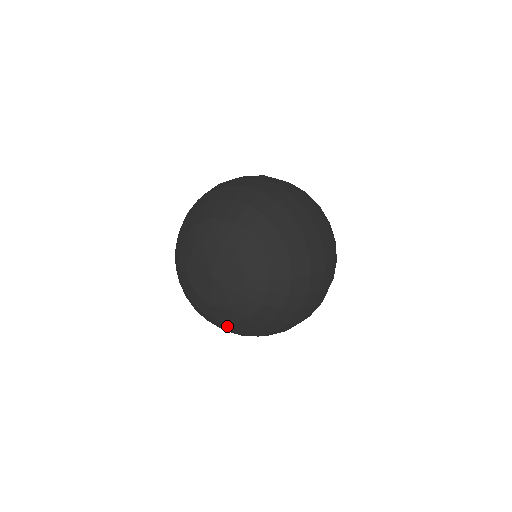
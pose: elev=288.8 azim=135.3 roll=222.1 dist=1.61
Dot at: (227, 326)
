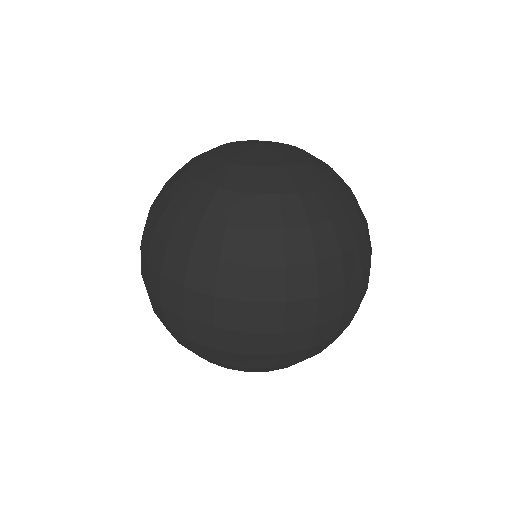
Dot at: (279, 210)
